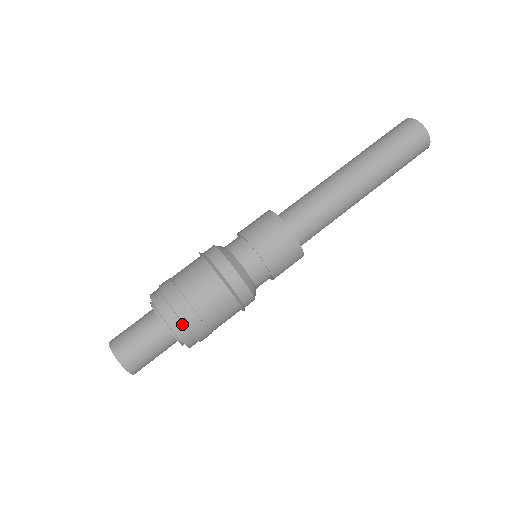
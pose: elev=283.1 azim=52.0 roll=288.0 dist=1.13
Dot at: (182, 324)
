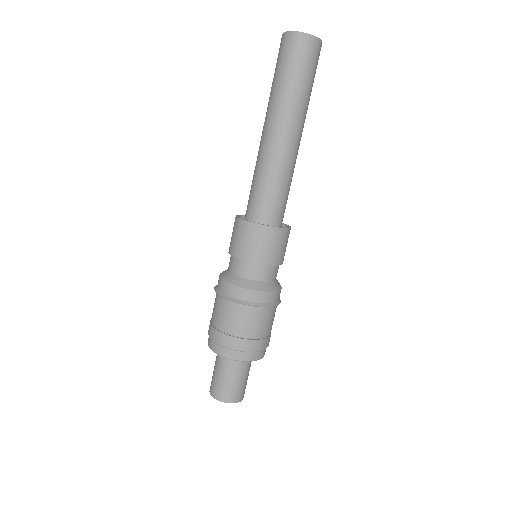
Dot at: (235, 351)
